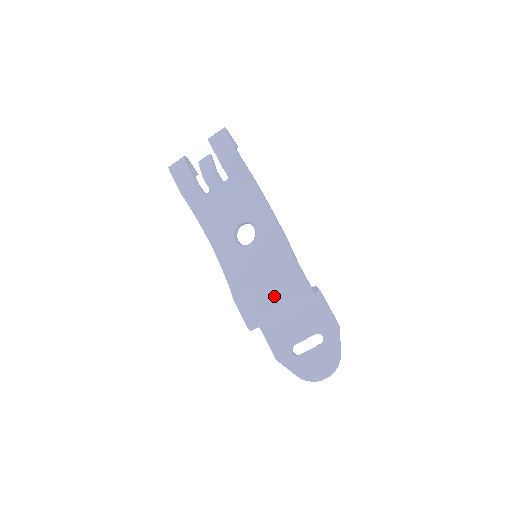
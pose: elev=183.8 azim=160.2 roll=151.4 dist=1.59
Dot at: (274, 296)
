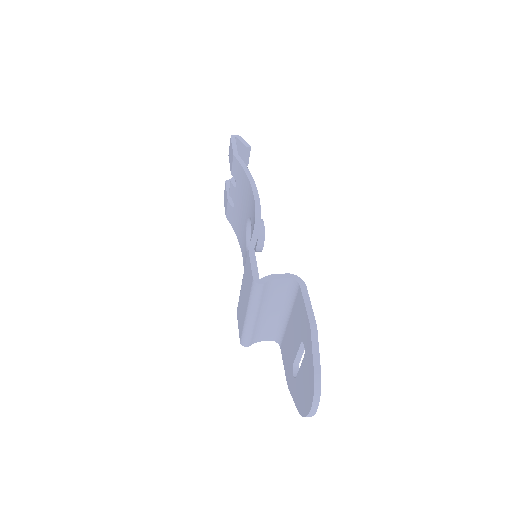
Dot at: (244, 297)
